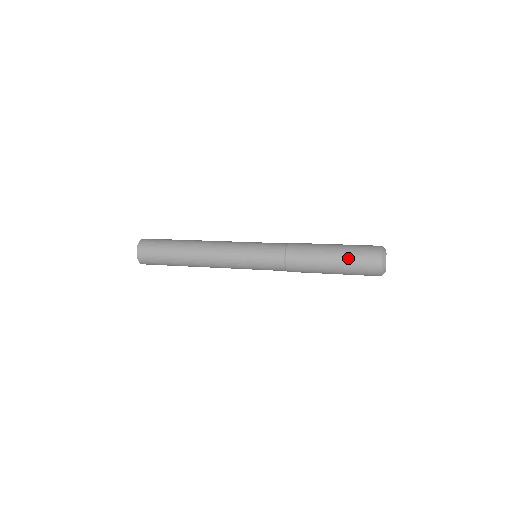
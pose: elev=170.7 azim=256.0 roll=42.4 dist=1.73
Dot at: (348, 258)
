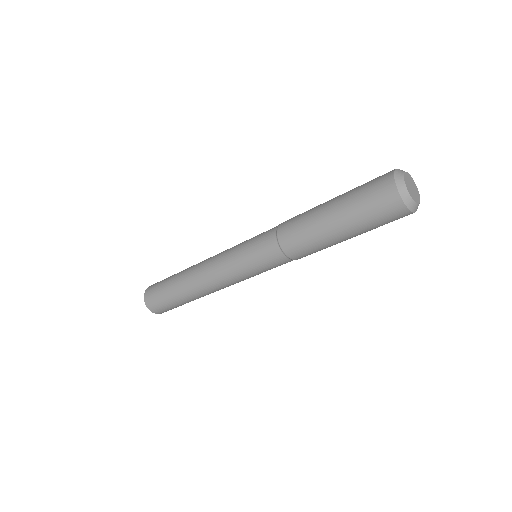
Dot at: (349, 193)
